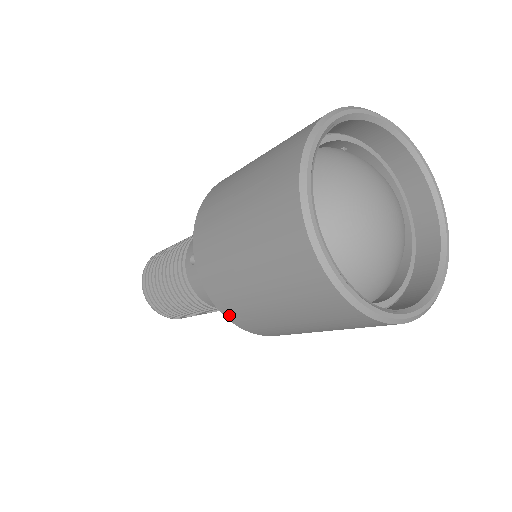
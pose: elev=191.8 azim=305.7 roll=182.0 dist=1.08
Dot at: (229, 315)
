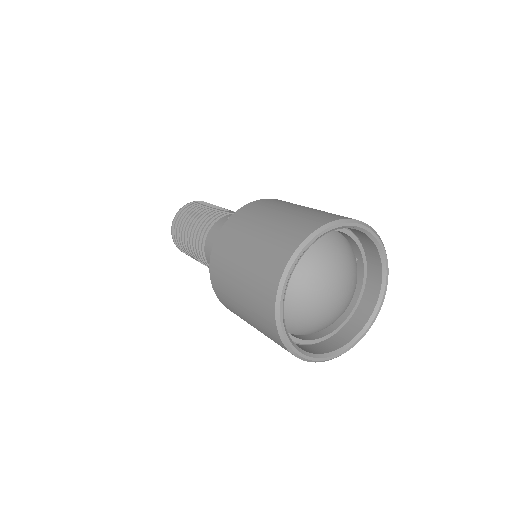
Dot at: (216, 248)
